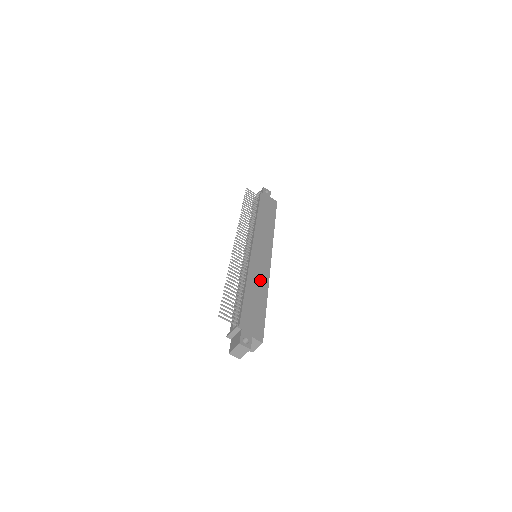
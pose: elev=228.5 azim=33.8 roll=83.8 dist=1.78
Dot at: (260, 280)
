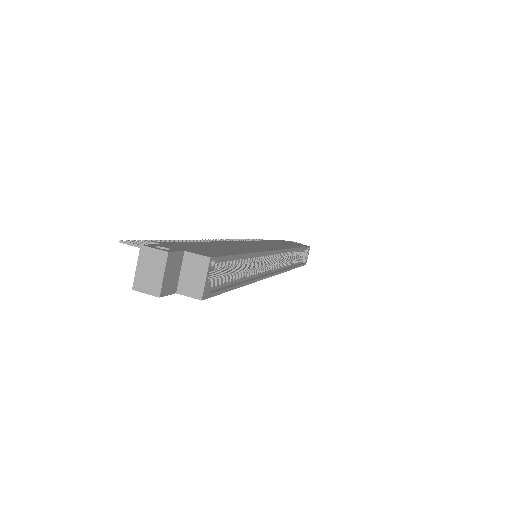
Dot at: (244, 247)
